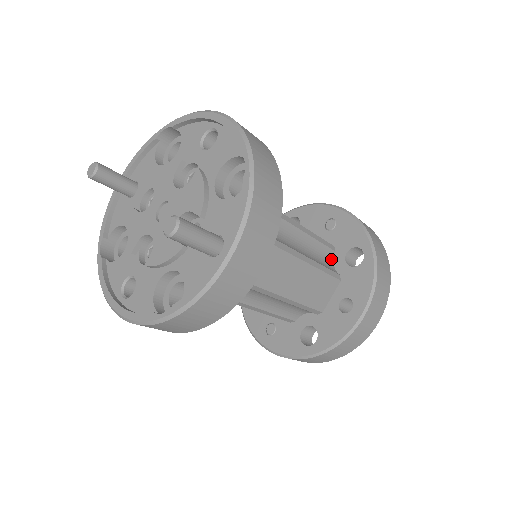
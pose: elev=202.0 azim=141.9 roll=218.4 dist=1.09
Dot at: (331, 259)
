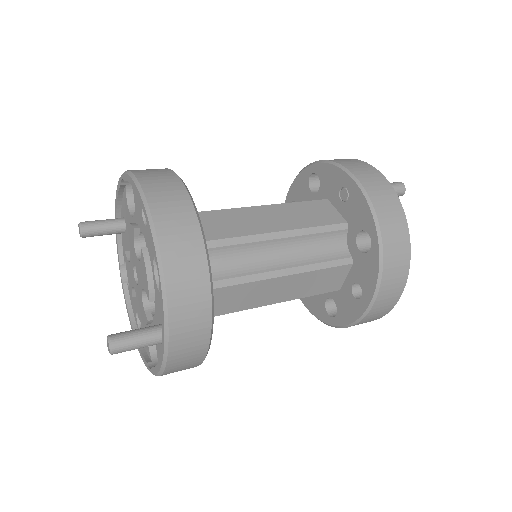
Dot at: (343, 239)
